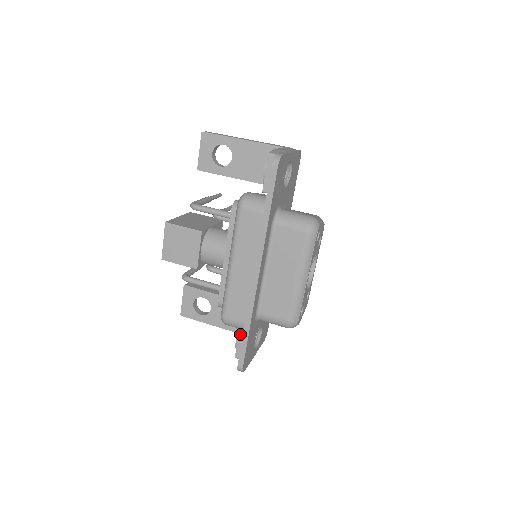
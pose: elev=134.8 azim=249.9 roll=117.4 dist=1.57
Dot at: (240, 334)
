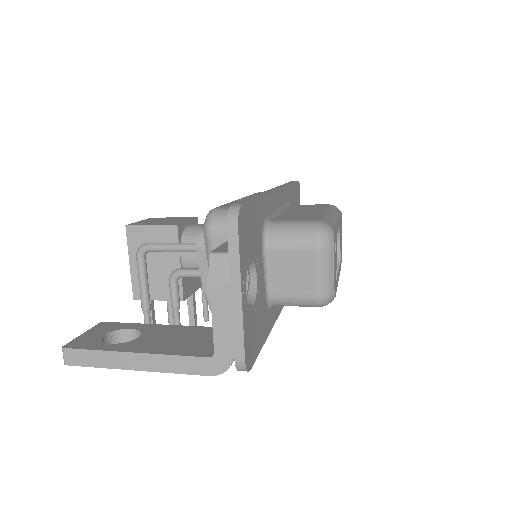
Dot at: occluded
